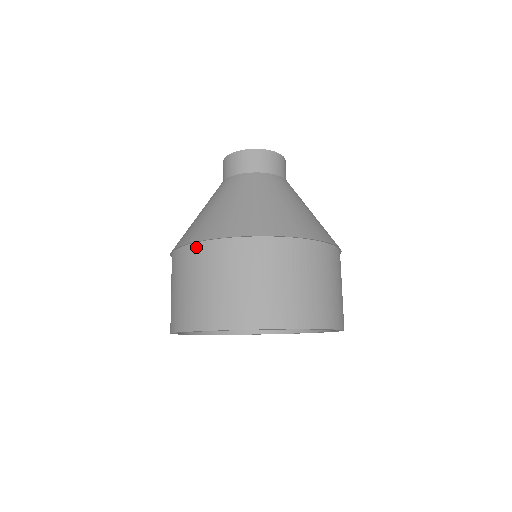
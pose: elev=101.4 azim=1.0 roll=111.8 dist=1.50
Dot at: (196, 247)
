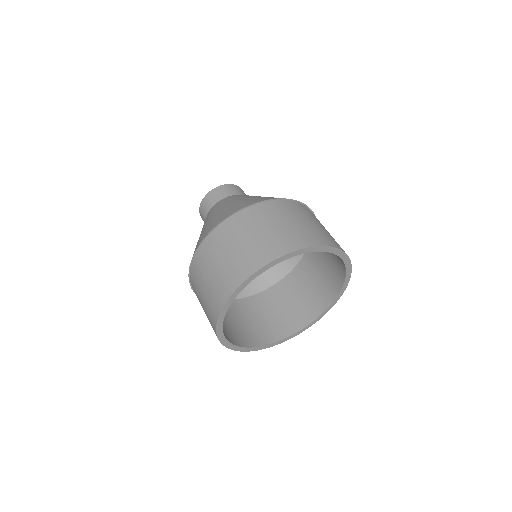
Dot at: (201, 249)
